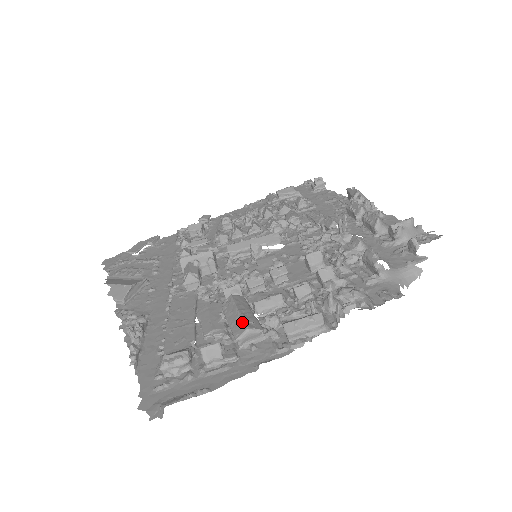
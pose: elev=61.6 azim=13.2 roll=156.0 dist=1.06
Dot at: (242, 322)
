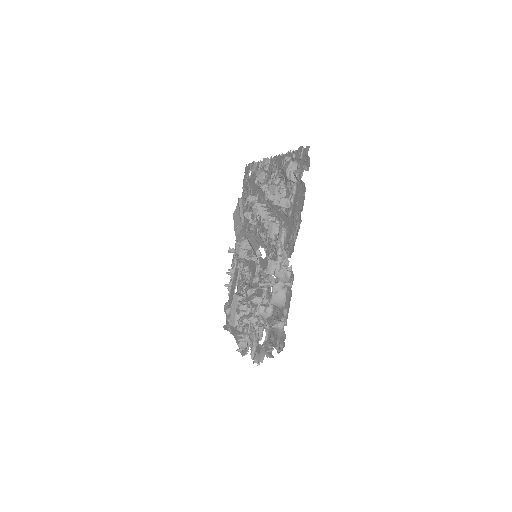
Dot at: (230, 318)
